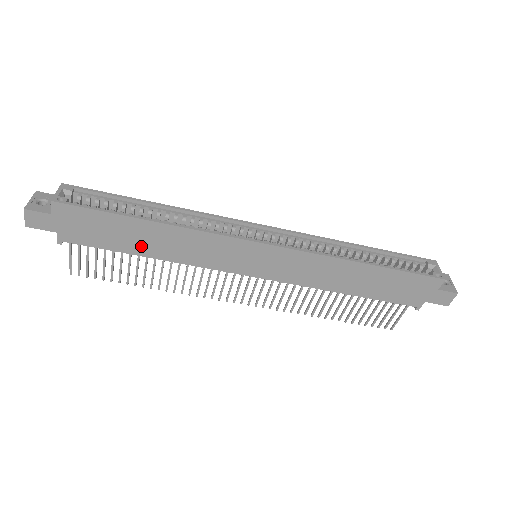
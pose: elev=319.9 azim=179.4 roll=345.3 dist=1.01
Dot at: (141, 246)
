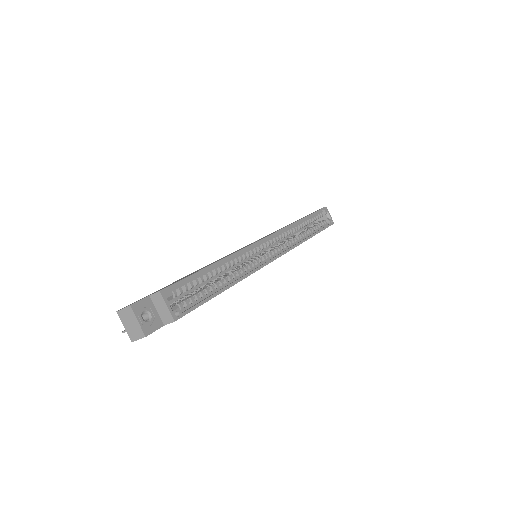
Dot at: occluded
